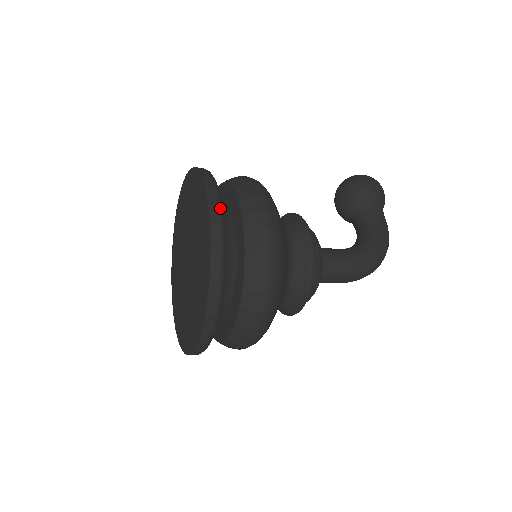
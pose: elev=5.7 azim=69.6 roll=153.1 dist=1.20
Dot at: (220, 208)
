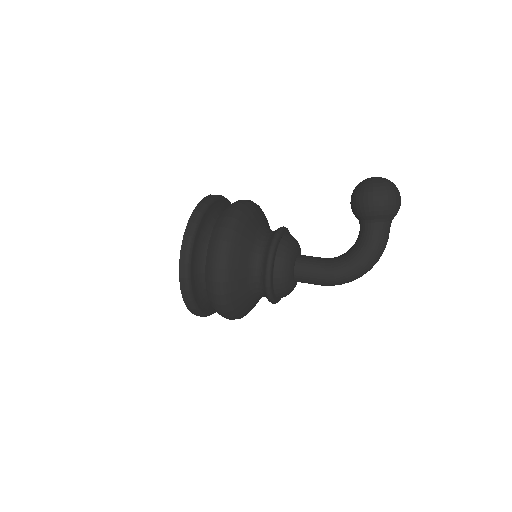
Dot at: (186, 267)
